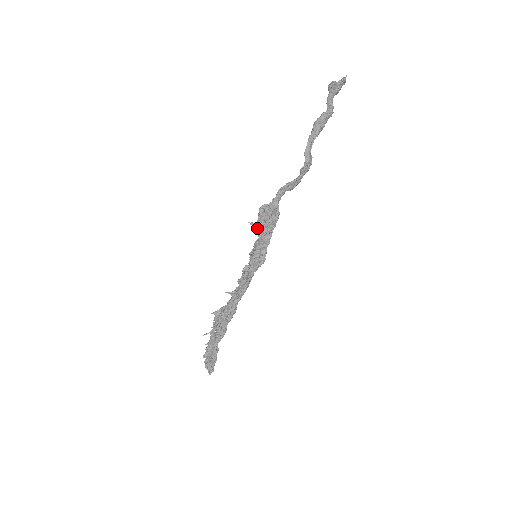
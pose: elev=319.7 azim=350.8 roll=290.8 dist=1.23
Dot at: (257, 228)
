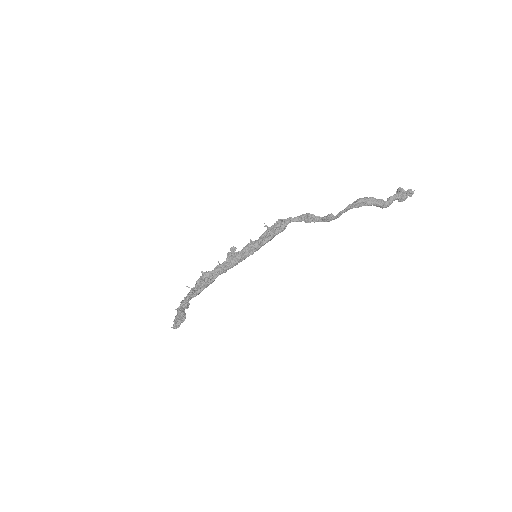
Dot at: occluded
